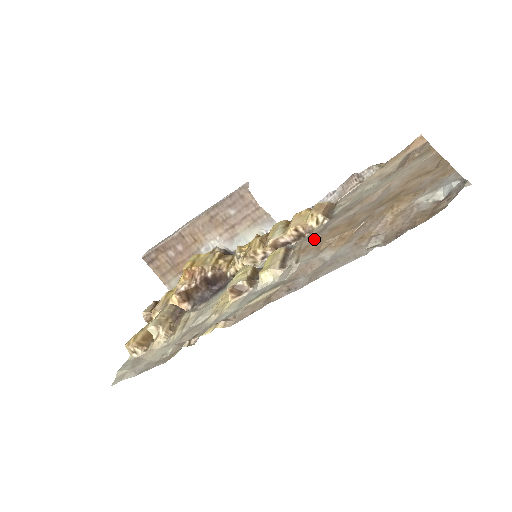
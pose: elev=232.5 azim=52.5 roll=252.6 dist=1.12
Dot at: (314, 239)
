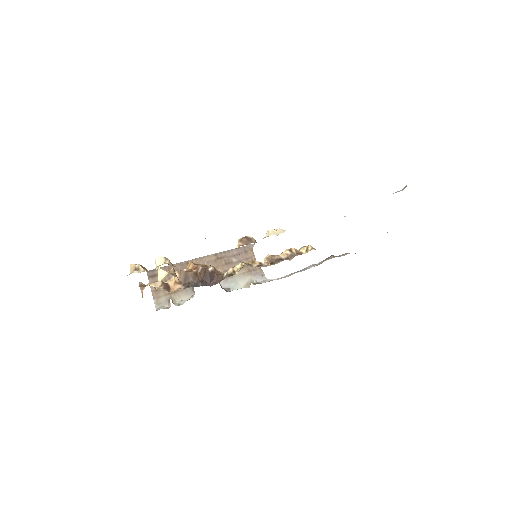
Dot at: occluded
